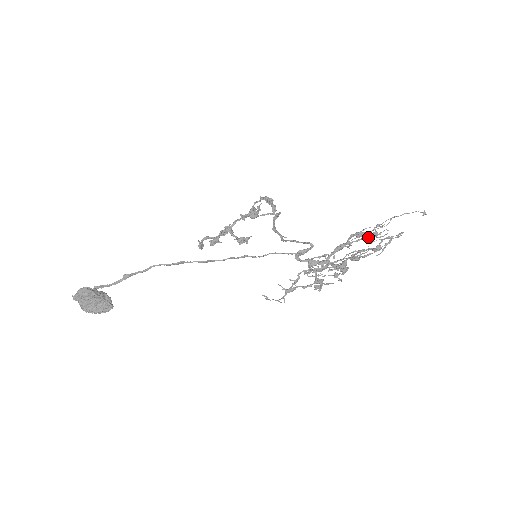
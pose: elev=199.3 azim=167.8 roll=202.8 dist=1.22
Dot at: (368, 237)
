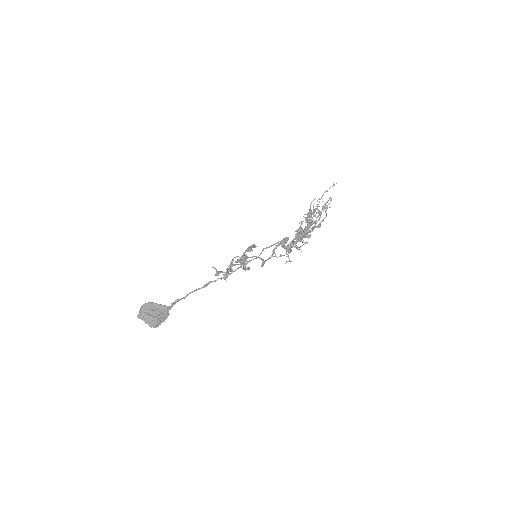
Dot at: occluded
